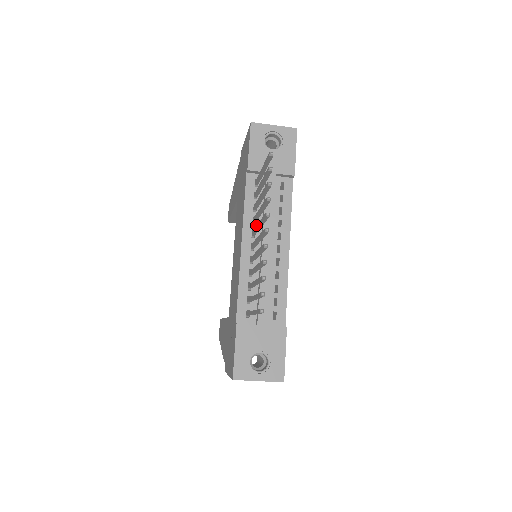
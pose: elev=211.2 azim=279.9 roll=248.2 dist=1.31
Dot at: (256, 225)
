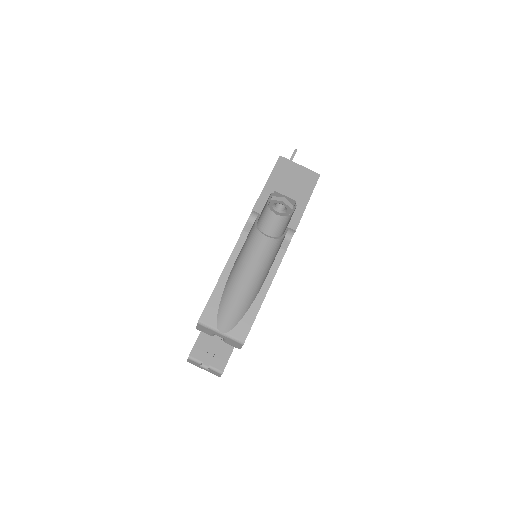
Dot at: occluded
